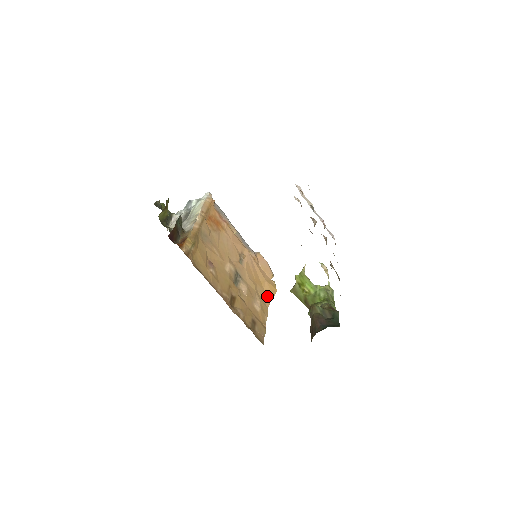
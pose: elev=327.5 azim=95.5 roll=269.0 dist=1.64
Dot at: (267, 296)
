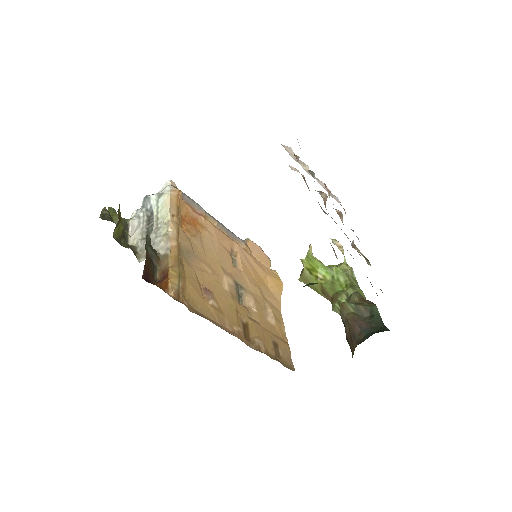
Dot at: (274, 296)
